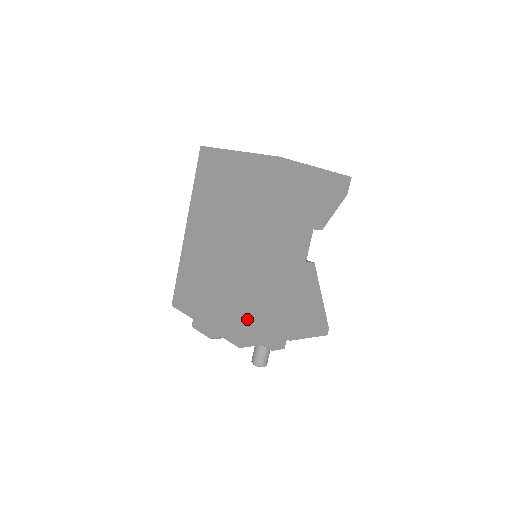
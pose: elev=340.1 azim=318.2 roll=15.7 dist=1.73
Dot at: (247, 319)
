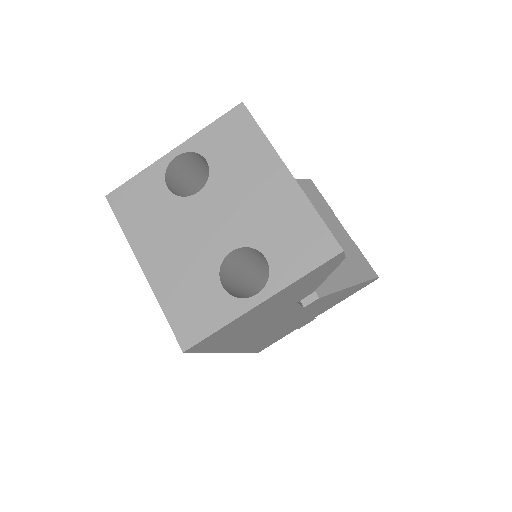
Dot at: (252, 352)
